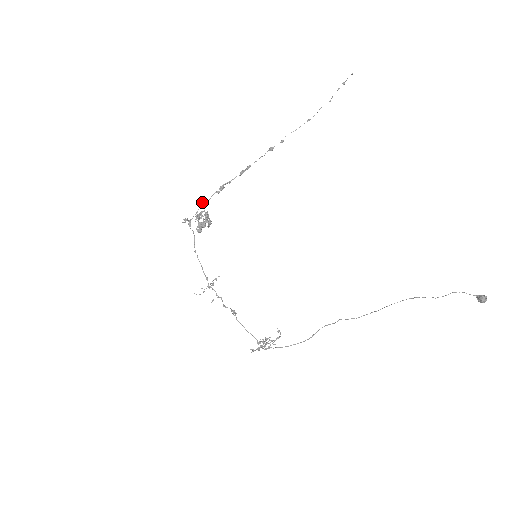
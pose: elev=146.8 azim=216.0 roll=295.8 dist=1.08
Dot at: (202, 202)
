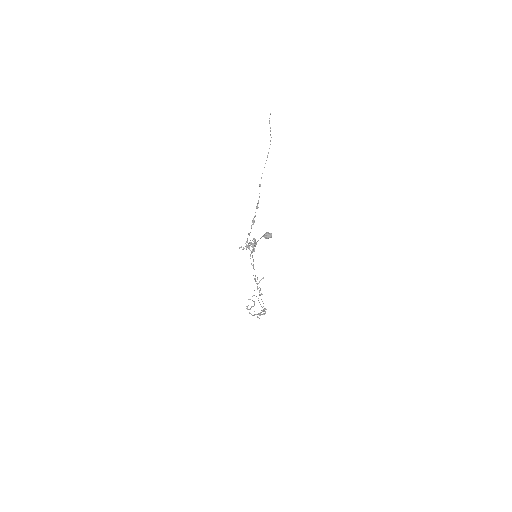
Dot at: (249, 234)
